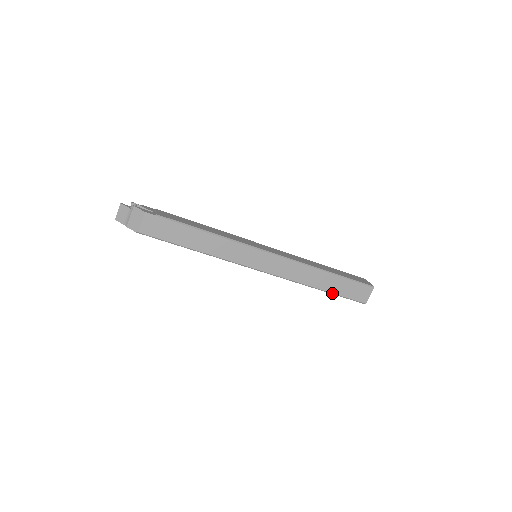
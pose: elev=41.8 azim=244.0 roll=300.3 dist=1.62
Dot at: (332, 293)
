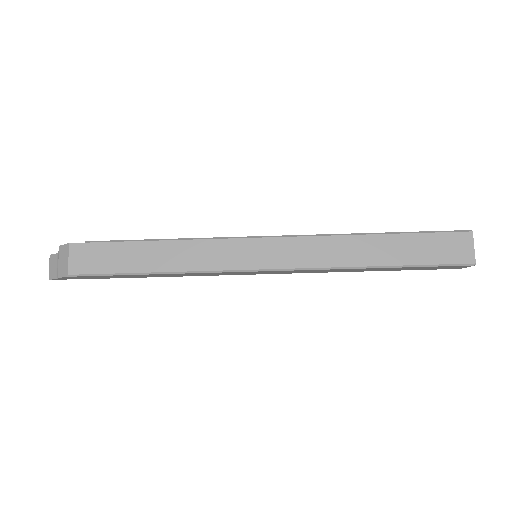
Dot at: (404, 265)
